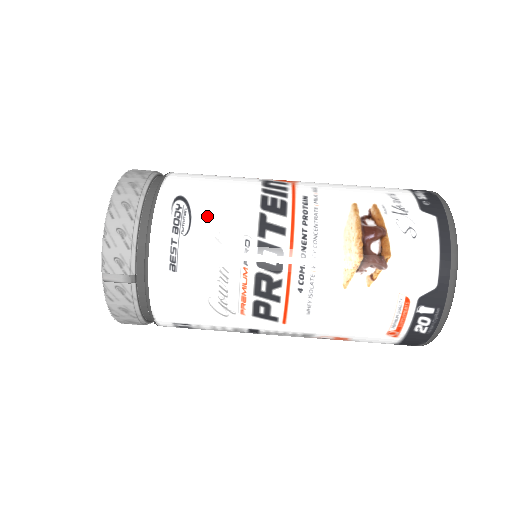
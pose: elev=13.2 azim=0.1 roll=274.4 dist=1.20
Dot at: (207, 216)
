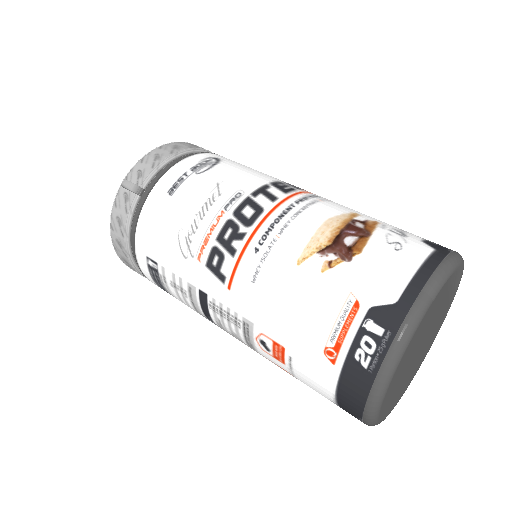
Dot at: (224, 171)
